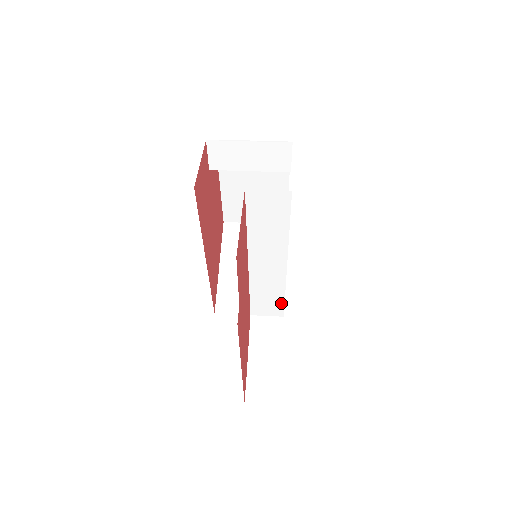
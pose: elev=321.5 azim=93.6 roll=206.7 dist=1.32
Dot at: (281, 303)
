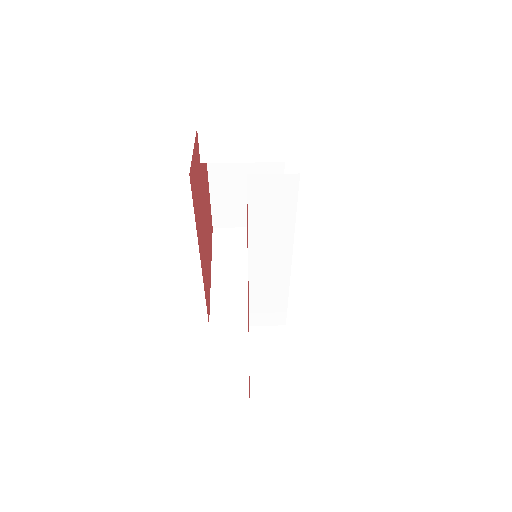
Dot at: (283, 309)
